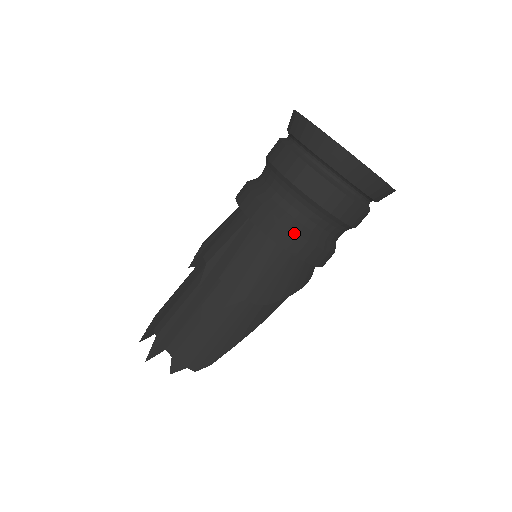
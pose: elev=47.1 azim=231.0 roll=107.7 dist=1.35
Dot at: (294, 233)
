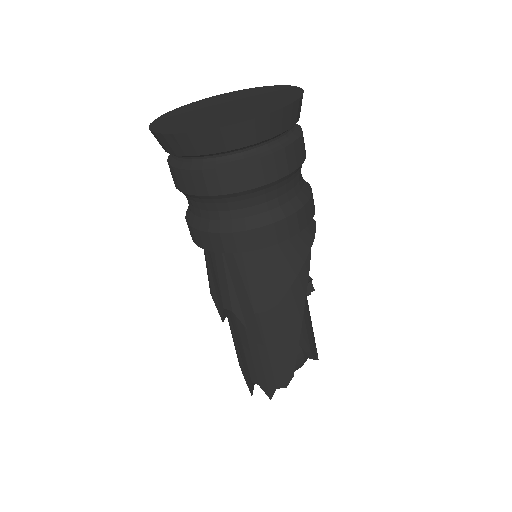
Dot at: (228, 234)
